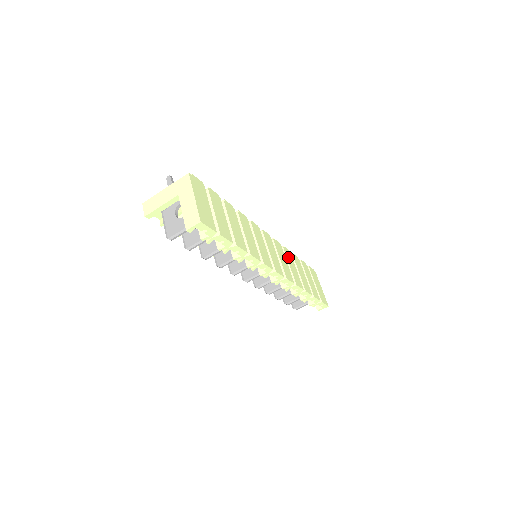
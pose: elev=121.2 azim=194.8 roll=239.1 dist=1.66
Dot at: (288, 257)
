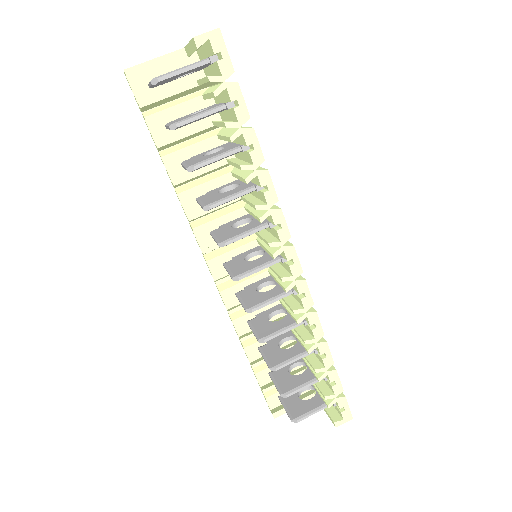
Dot at: occluded
